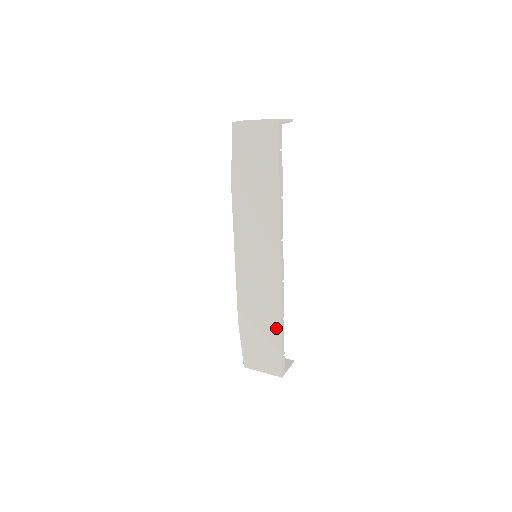
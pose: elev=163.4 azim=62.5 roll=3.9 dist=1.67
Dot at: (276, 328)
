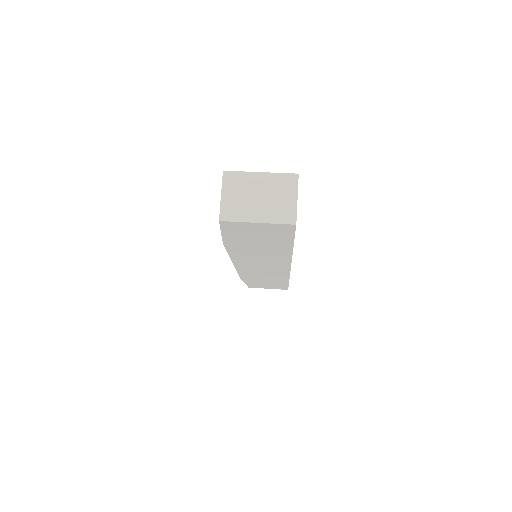
Dot at: (283, 281)
